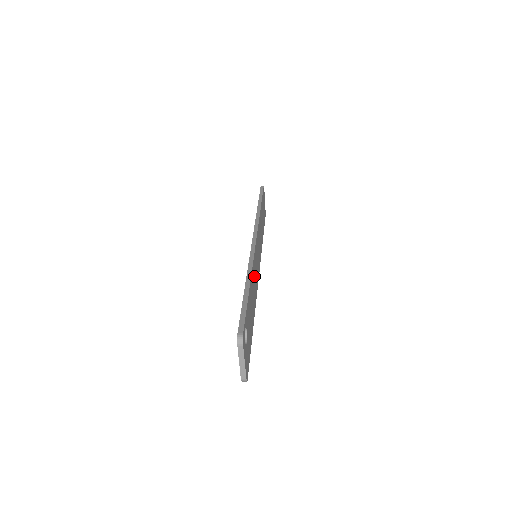
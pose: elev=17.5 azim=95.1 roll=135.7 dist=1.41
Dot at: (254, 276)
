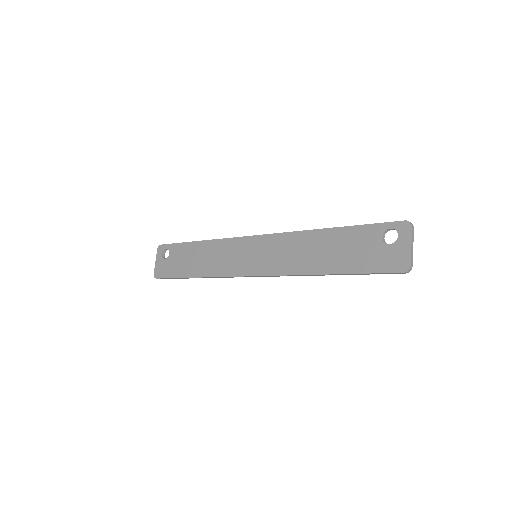
Dot at: (298, 248)
